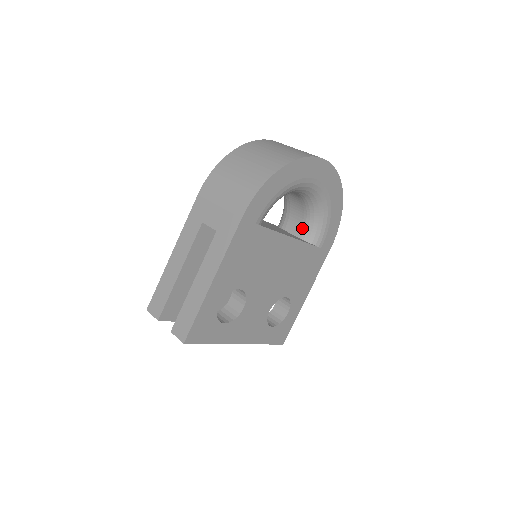
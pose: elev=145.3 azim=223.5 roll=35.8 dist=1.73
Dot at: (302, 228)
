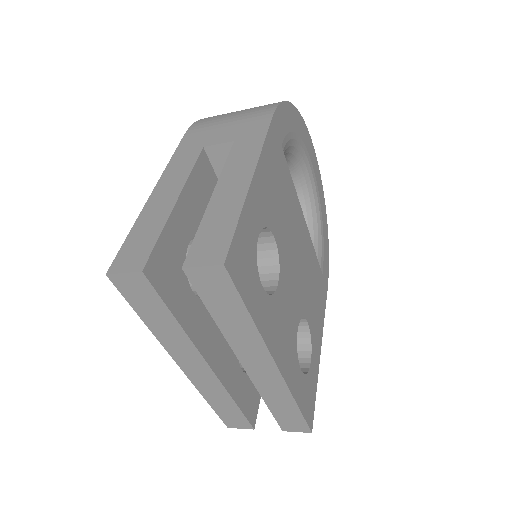
Dot at: occluded
